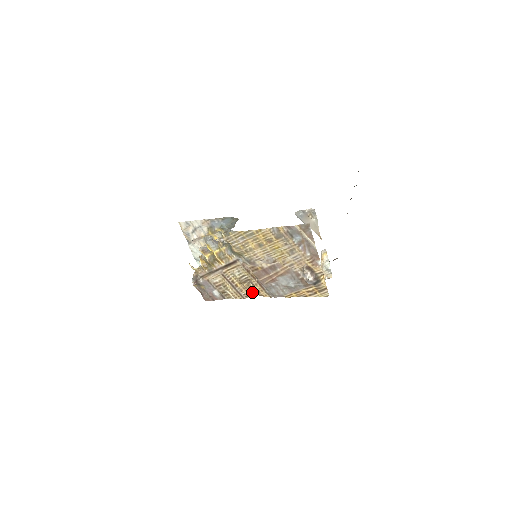
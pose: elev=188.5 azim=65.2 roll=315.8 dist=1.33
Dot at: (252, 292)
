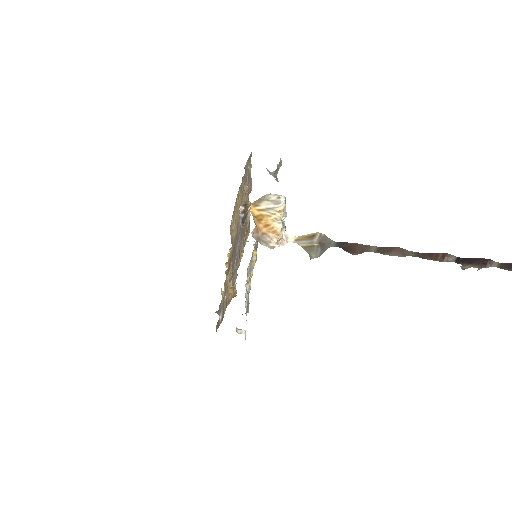
Dot at: (232, 292)
